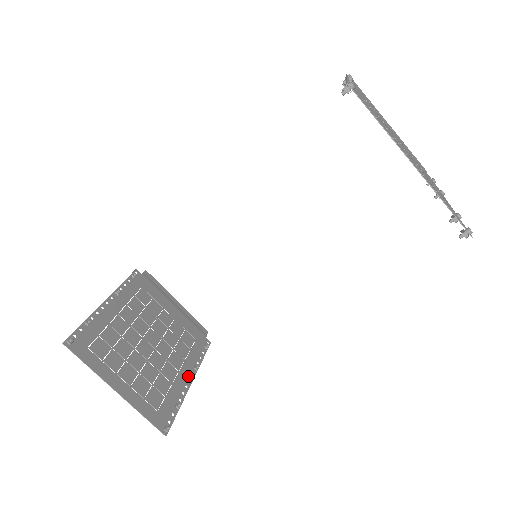
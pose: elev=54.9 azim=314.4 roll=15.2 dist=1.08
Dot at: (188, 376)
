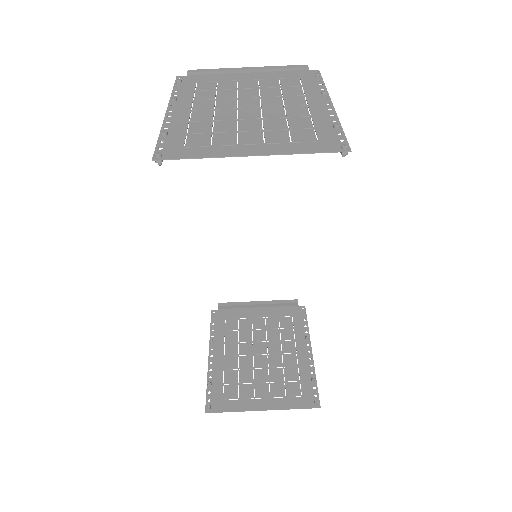
Dot at: (306, 349)
